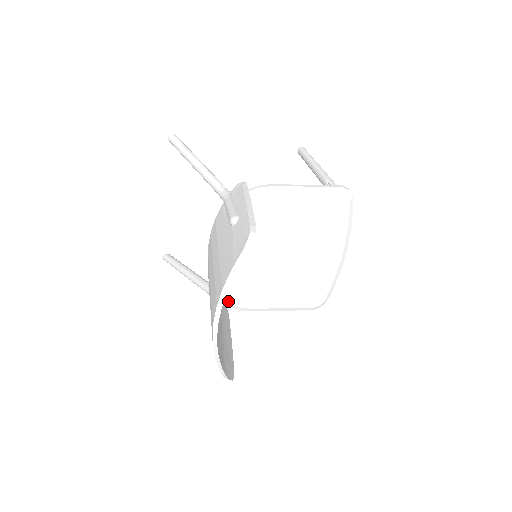
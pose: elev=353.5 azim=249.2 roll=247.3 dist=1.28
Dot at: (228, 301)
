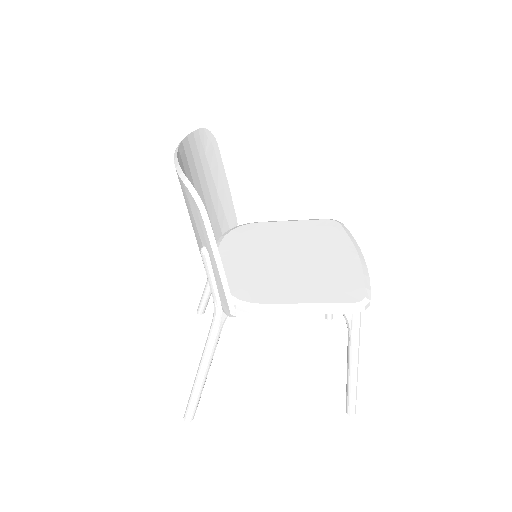
Dot at: (232, 297)
